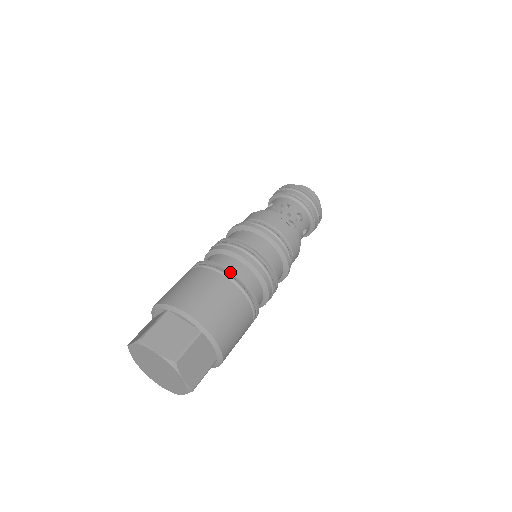
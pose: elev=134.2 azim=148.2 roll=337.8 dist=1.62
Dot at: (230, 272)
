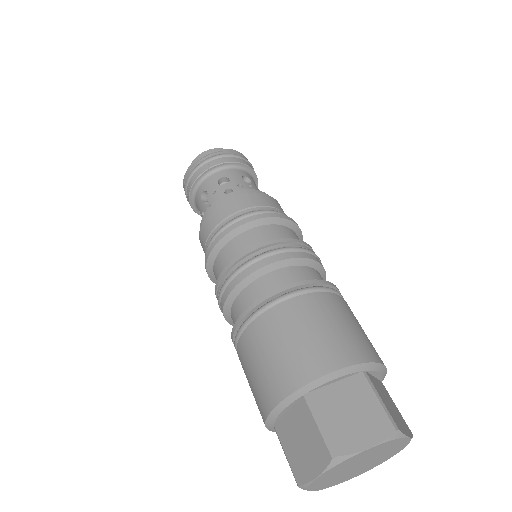
Dot at: (298, 285)
